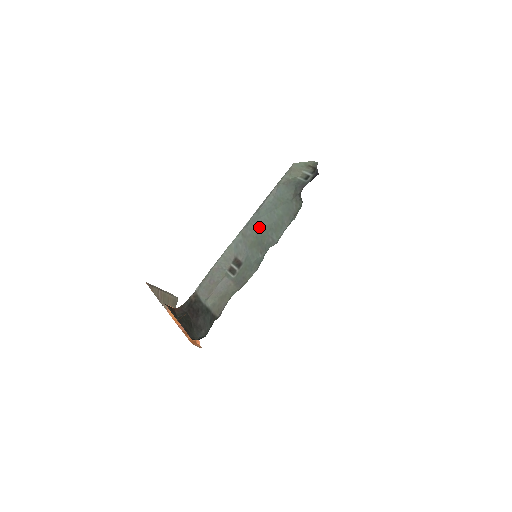
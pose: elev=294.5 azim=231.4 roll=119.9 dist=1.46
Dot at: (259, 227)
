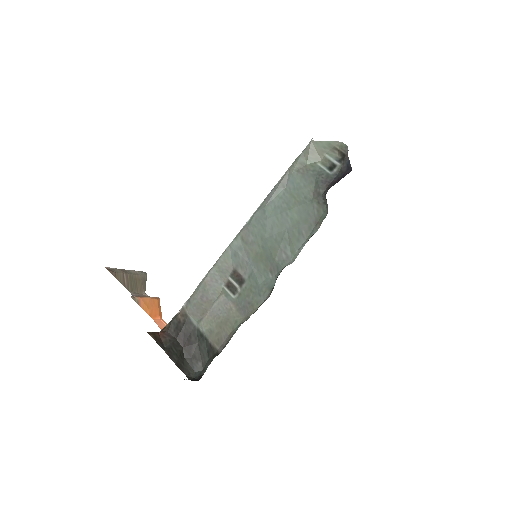
Dot at: (266, 233)
